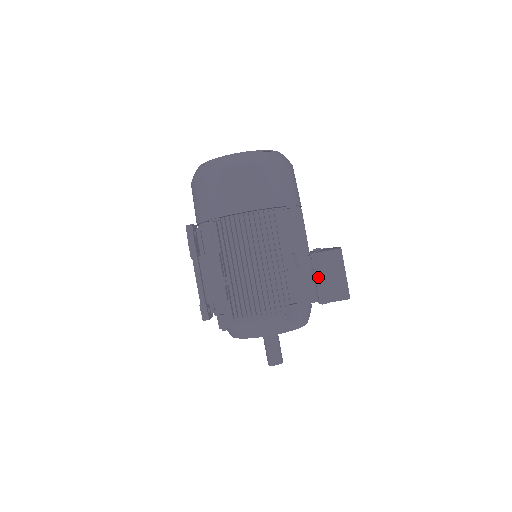
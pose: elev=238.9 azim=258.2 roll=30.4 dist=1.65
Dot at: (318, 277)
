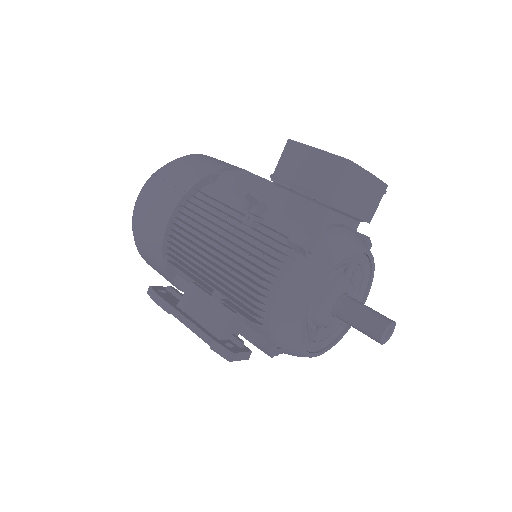
Dot at: (297, 187)
